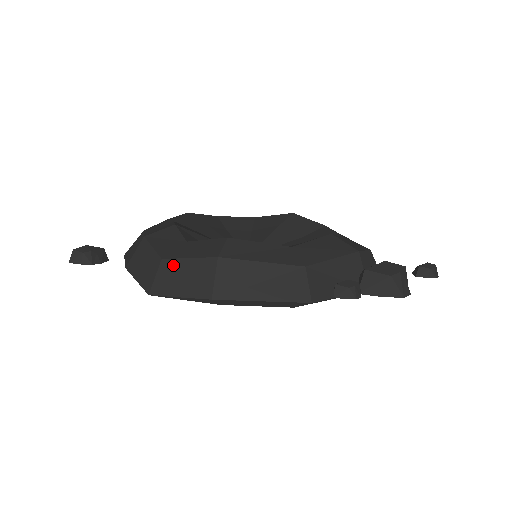
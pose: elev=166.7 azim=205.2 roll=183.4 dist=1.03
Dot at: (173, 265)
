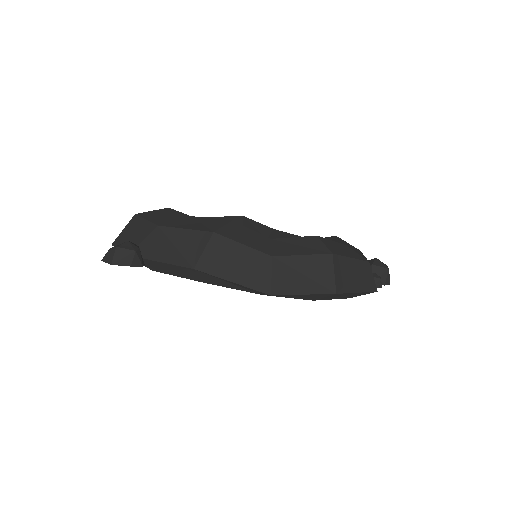
Dot at: (288, 262)
